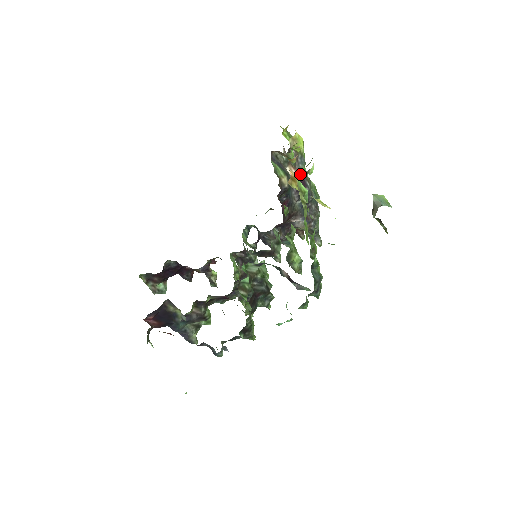
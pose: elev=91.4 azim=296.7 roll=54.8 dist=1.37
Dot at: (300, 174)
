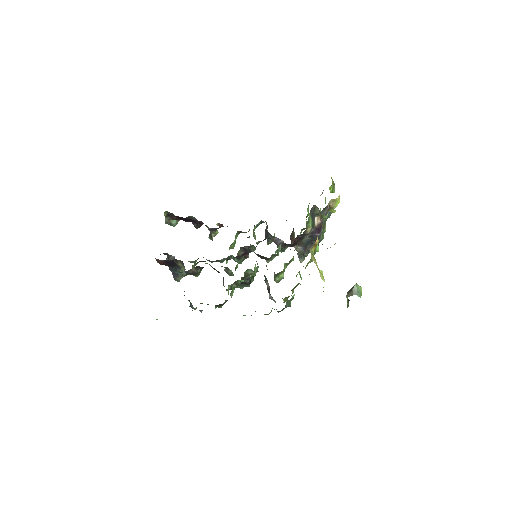
Dot at: (322, 223)
